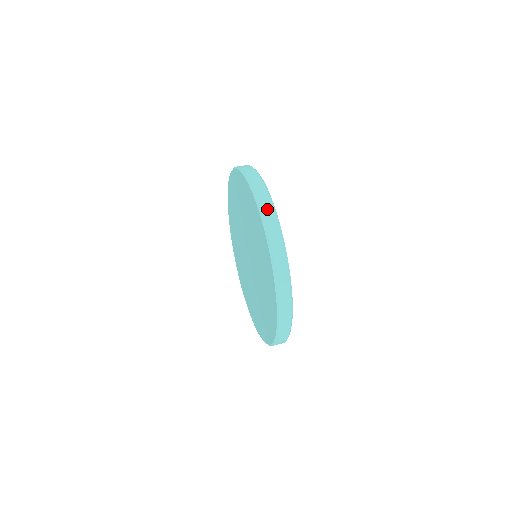
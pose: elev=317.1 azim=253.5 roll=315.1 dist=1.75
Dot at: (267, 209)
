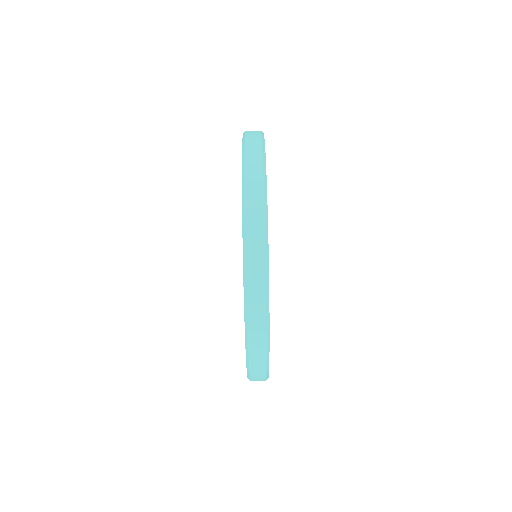
Dot at: (253, 168)
